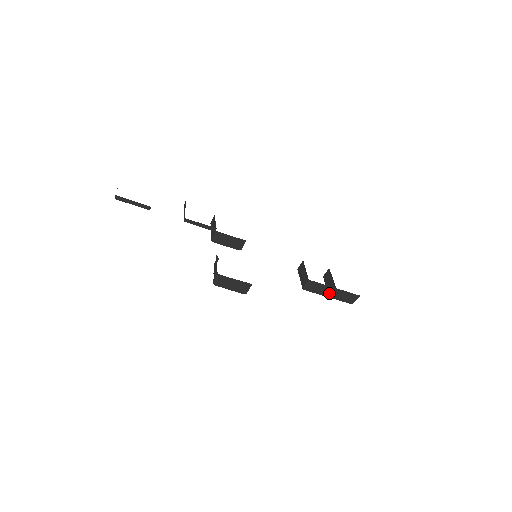
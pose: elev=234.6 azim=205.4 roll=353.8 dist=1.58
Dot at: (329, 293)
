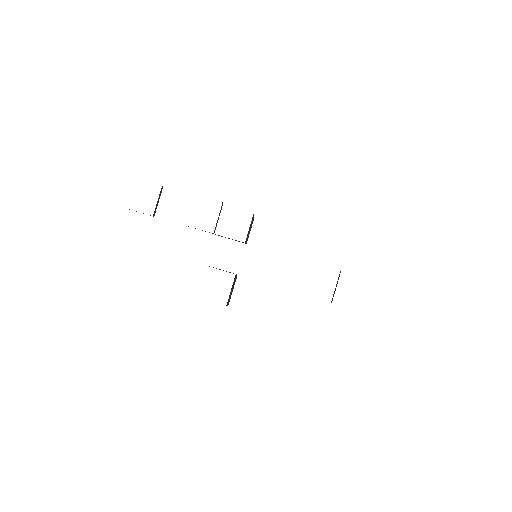
Dot at: occluded
